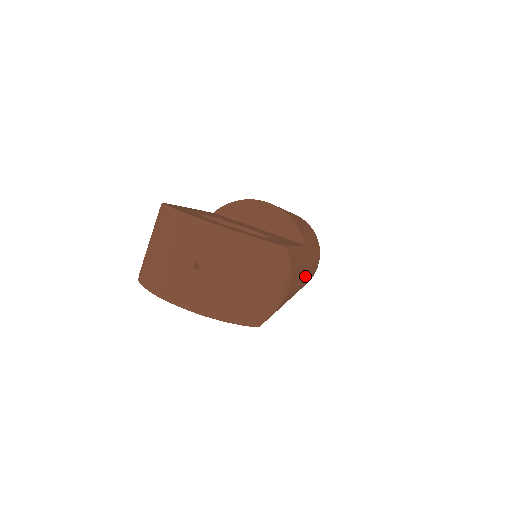
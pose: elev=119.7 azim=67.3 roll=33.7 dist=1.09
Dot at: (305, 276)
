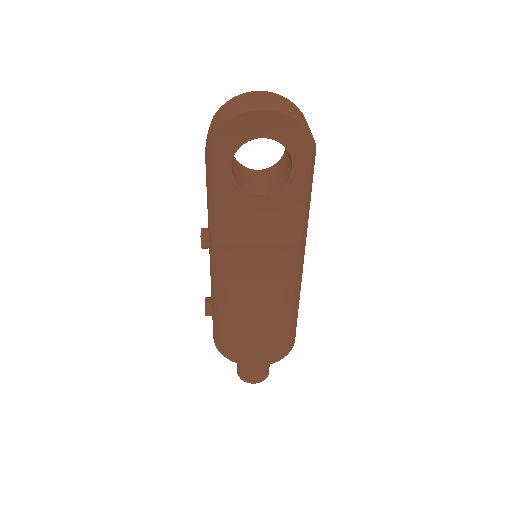
Dot at: occluded
